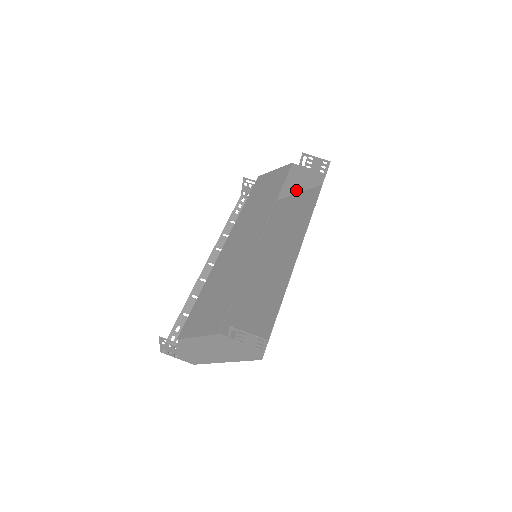
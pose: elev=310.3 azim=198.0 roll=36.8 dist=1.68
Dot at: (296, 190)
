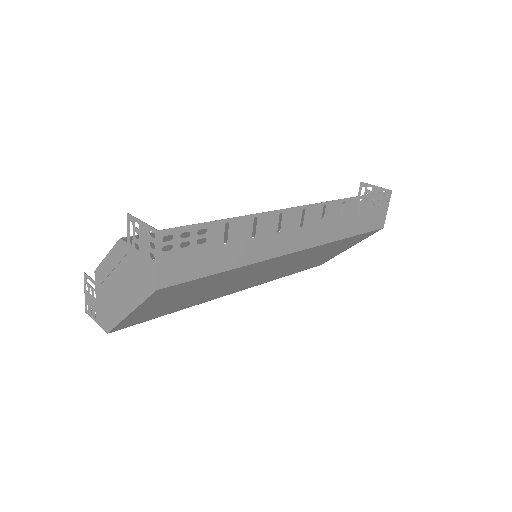
Dot at: occluded
